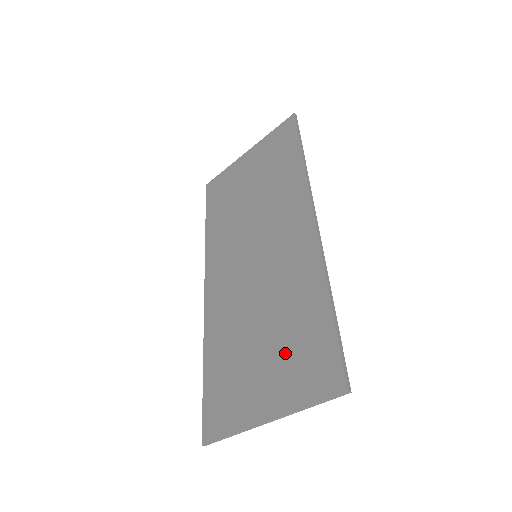
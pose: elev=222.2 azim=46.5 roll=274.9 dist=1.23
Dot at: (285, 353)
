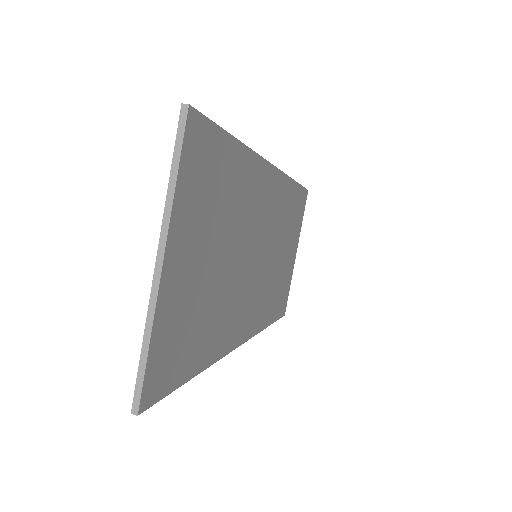
Dot at: occluded
